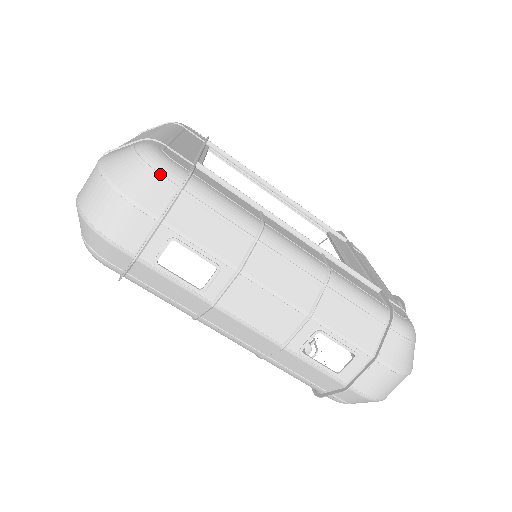
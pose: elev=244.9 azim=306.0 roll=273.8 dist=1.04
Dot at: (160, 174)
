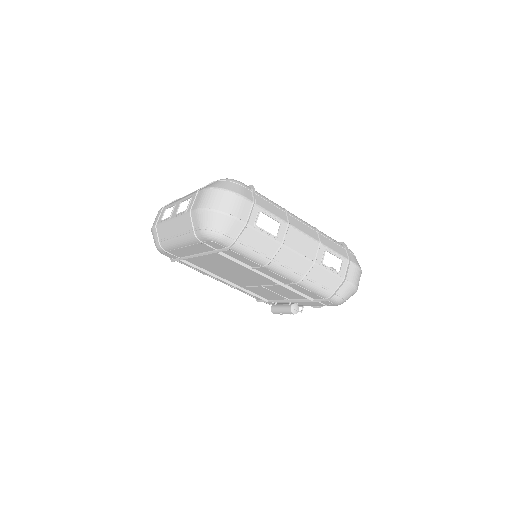
Dot at: (243, 185)
